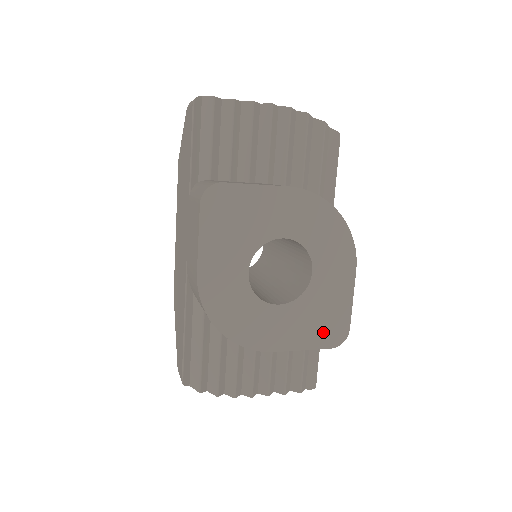
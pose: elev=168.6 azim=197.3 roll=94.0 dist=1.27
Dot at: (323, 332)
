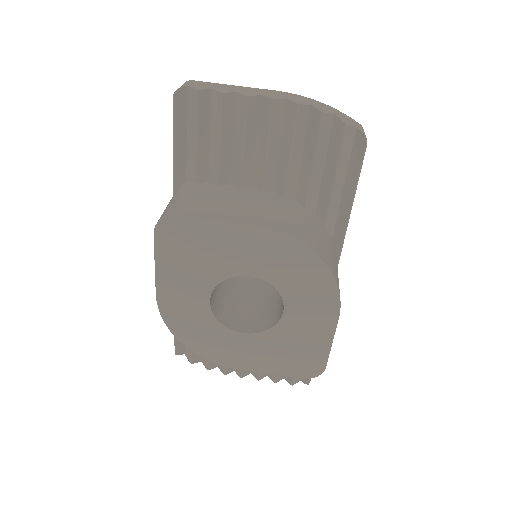
Dot at: (294, 364)
